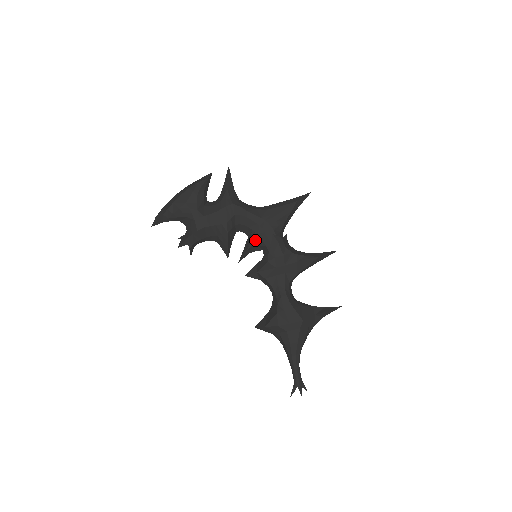
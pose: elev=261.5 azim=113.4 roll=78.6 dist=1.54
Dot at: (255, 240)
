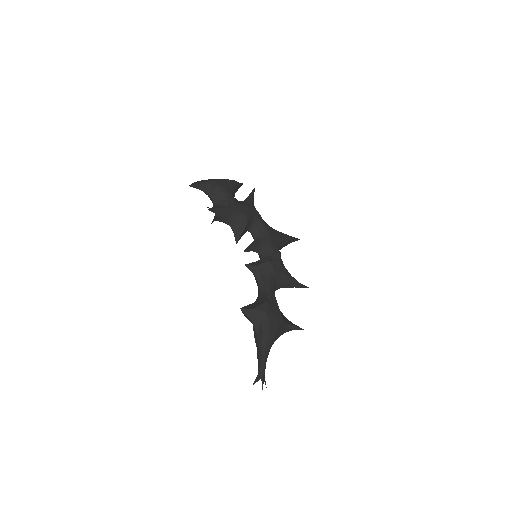
Dot at: (262, 242)
